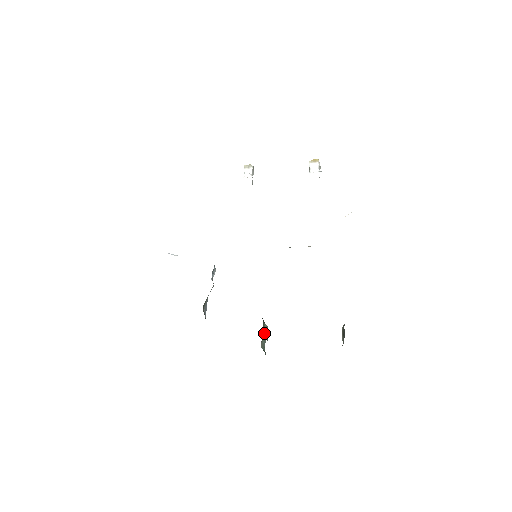
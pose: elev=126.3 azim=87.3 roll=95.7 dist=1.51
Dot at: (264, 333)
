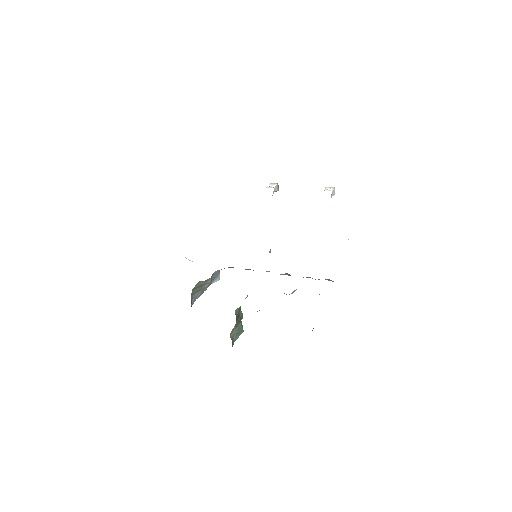
Dot at: (236, 314)
